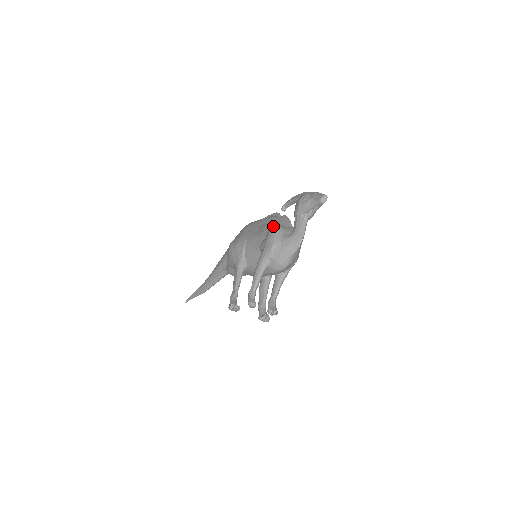
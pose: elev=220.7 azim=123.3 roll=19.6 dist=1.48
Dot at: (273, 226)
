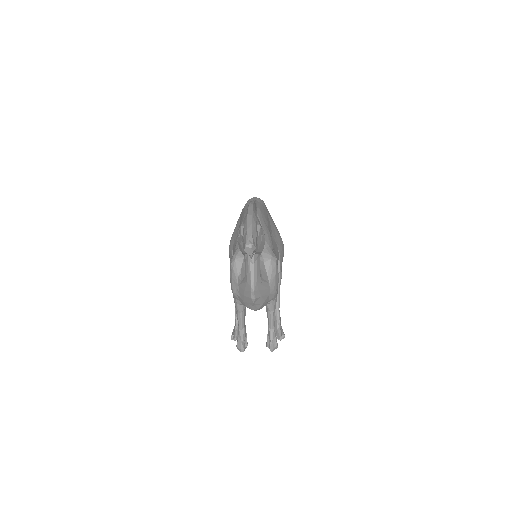
Dot at: occluded
